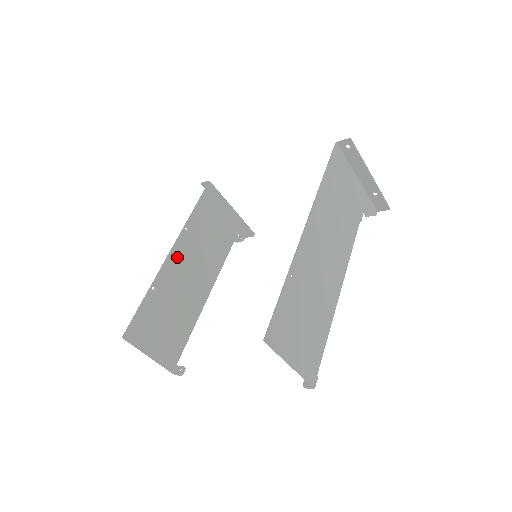
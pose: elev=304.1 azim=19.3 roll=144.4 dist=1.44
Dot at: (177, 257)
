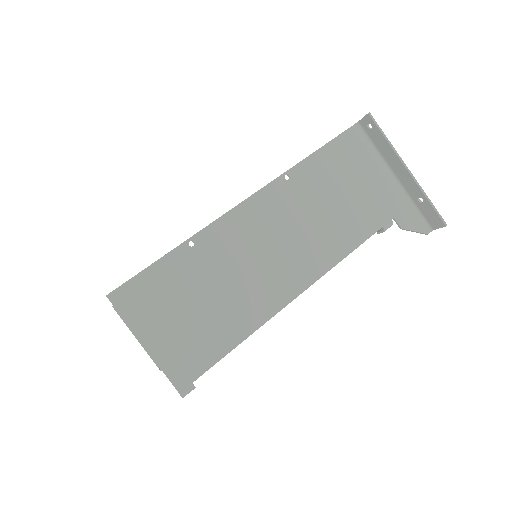
Dot at: occluded
